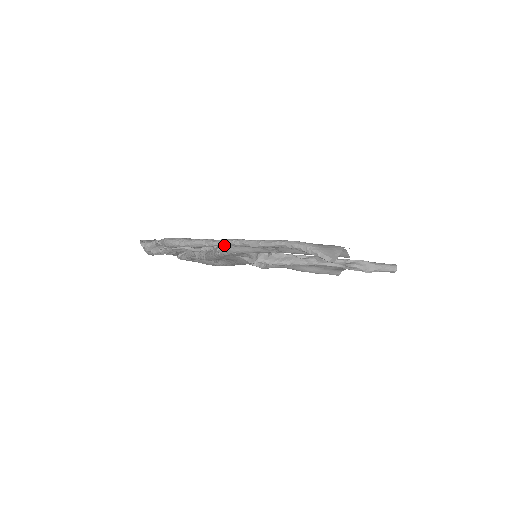
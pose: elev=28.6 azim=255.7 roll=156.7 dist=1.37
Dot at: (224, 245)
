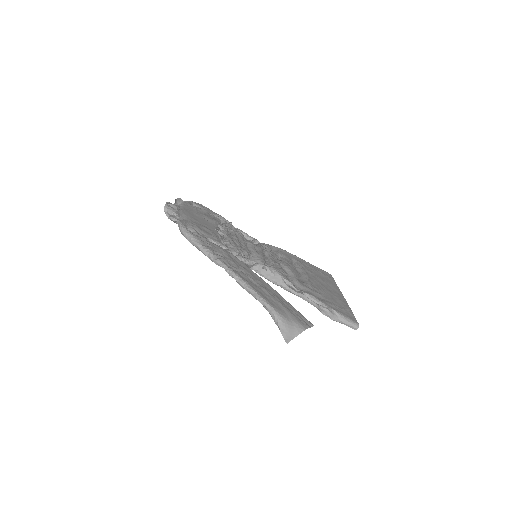
Dot at: occluded
